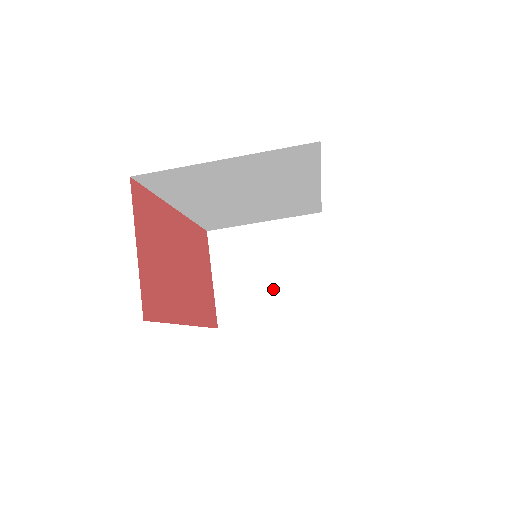
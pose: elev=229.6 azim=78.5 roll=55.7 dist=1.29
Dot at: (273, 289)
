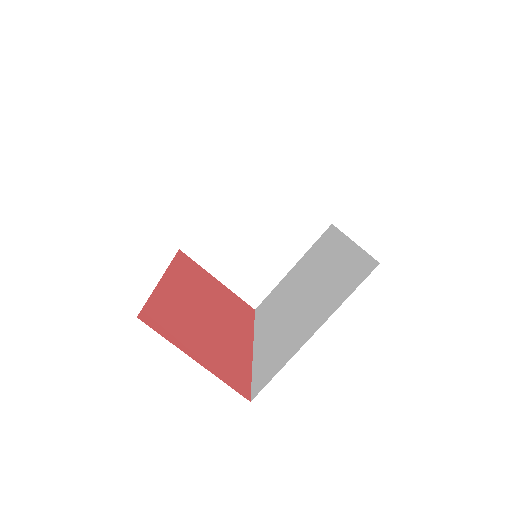
Dot at: (270, 248)
